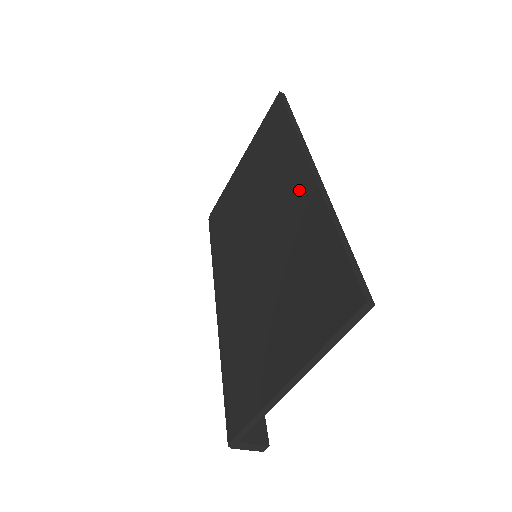
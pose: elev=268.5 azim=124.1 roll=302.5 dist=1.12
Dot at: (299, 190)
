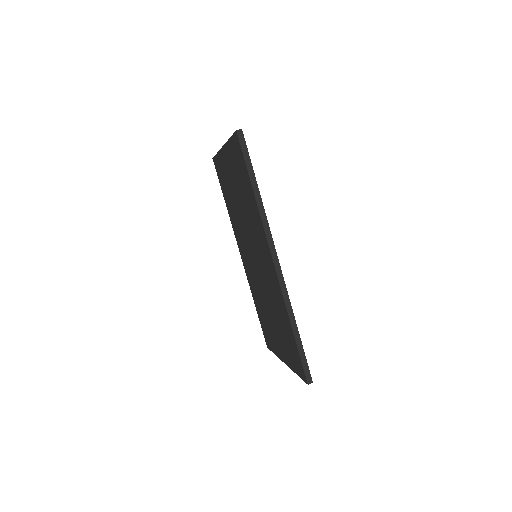
Dot at: (270, 268)
